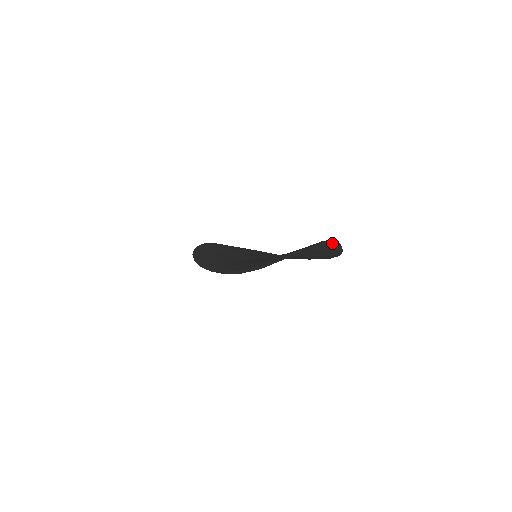
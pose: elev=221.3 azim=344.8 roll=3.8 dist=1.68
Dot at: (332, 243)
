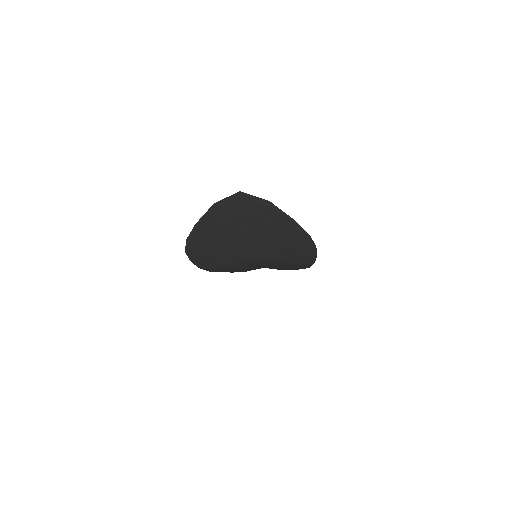
Dot at: (256, 200)
